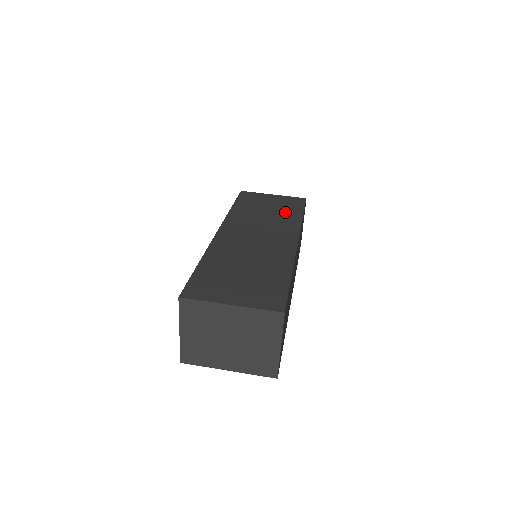
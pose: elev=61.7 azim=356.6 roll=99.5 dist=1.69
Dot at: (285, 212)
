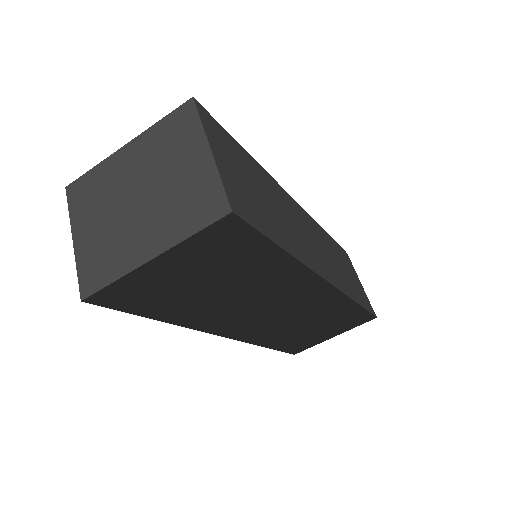
Dot at: occluded
